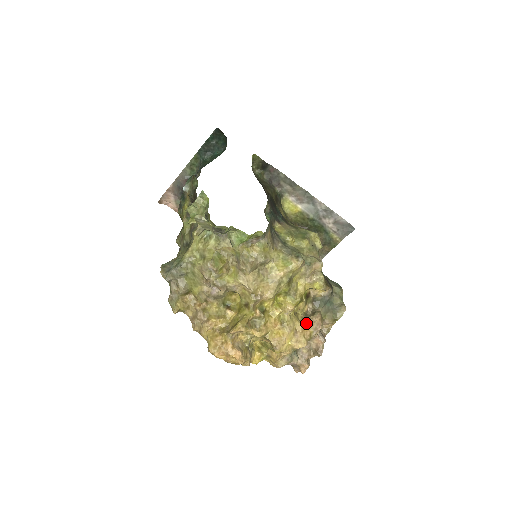
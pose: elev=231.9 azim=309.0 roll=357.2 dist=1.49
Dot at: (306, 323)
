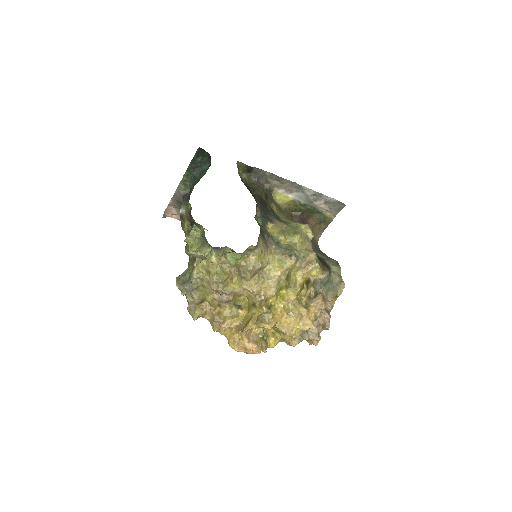
Dot at: (310, 306)
